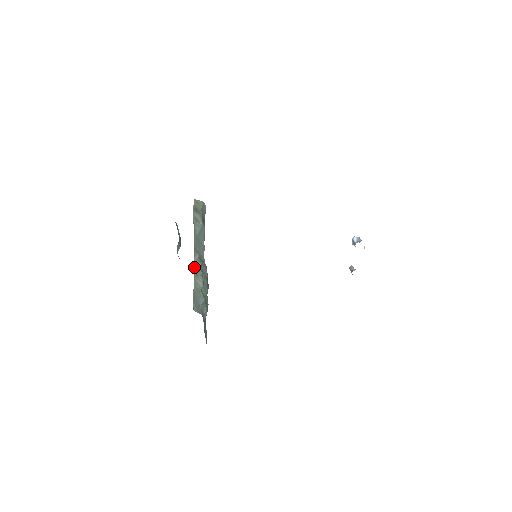
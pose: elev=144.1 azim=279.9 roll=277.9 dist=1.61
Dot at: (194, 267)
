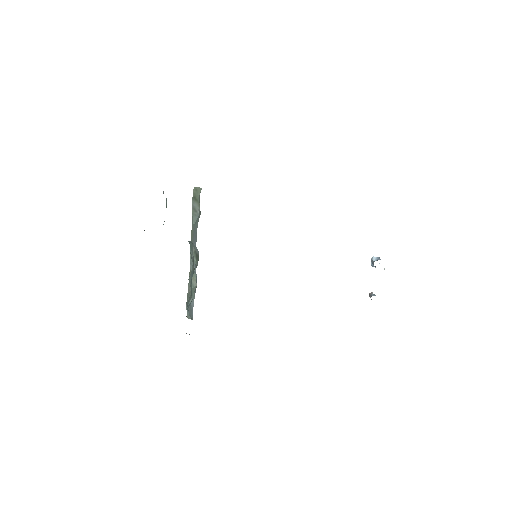
Dot at: (190, 264)
